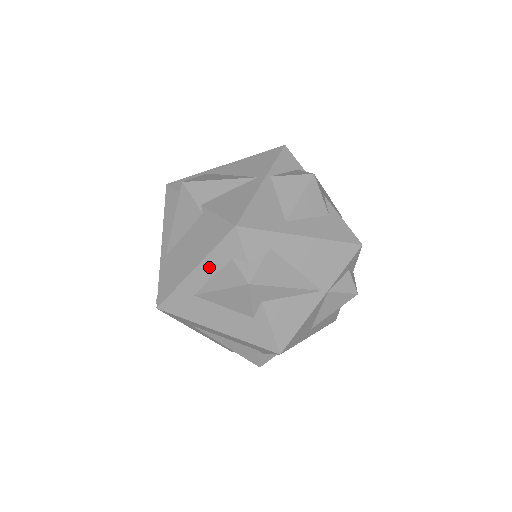
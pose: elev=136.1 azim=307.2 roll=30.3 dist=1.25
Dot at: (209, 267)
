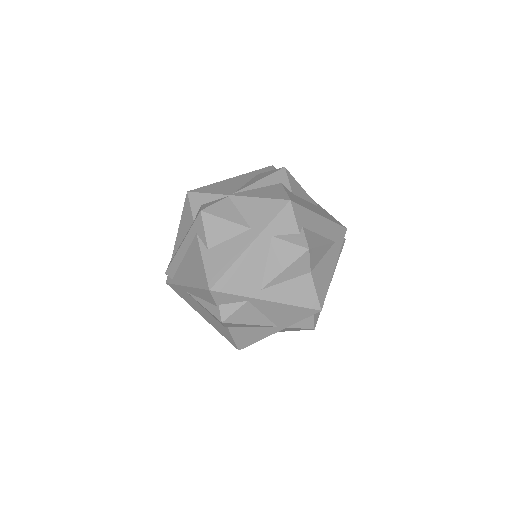
Dot at: occluded
